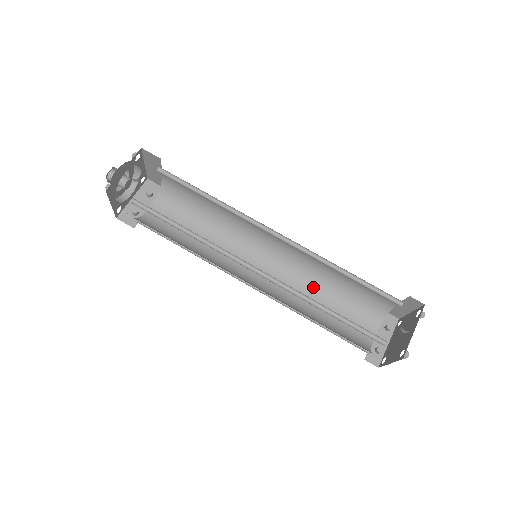
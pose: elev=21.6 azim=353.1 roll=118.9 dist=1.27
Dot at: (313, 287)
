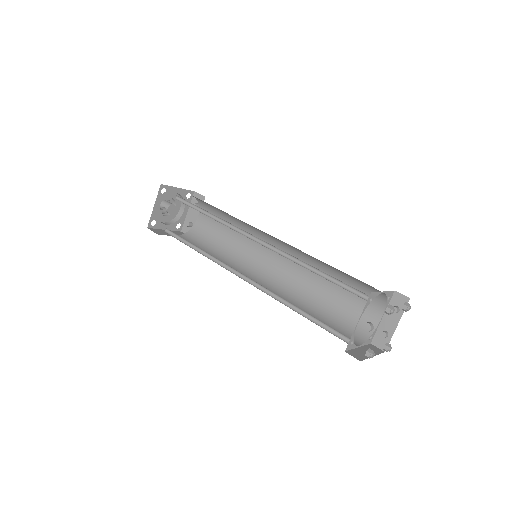
Dot at: occluded
